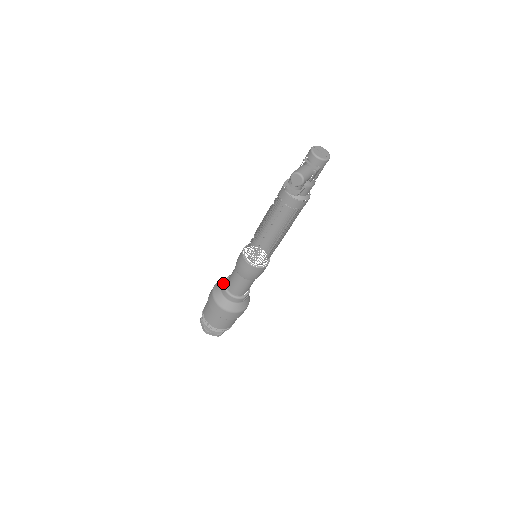
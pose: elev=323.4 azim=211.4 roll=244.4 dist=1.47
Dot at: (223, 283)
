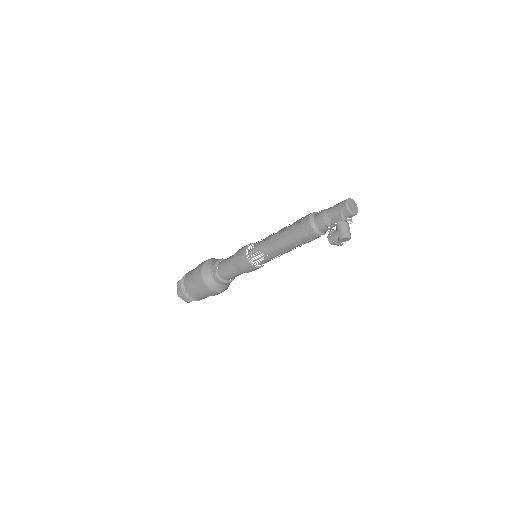
Dot at: (217, 276)
